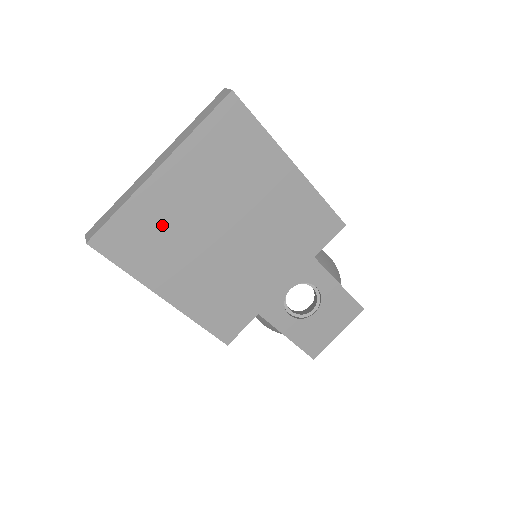
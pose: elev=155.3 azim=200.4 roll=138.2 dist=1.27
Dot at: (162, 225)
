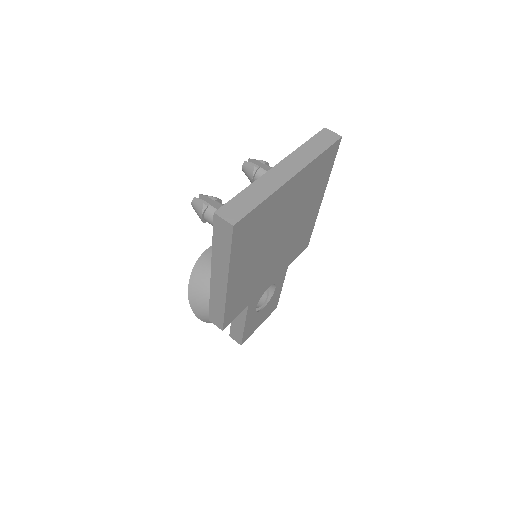
Dot at: (266, 222)
